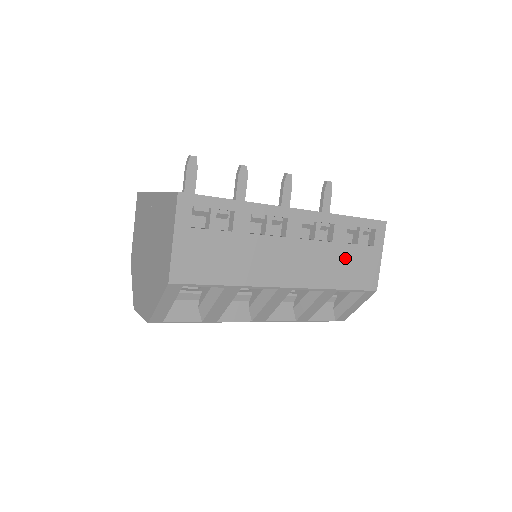
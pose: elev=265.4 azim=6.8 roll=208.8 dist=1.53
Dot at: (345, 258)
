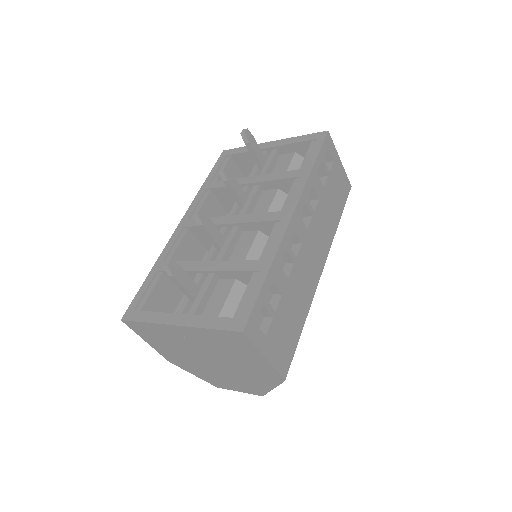
Dot at: (329, 197)
